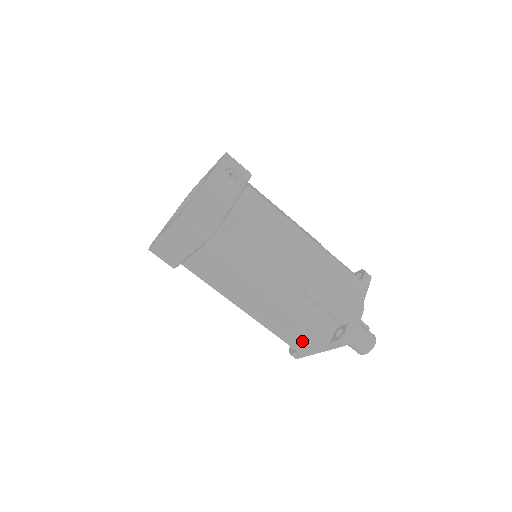
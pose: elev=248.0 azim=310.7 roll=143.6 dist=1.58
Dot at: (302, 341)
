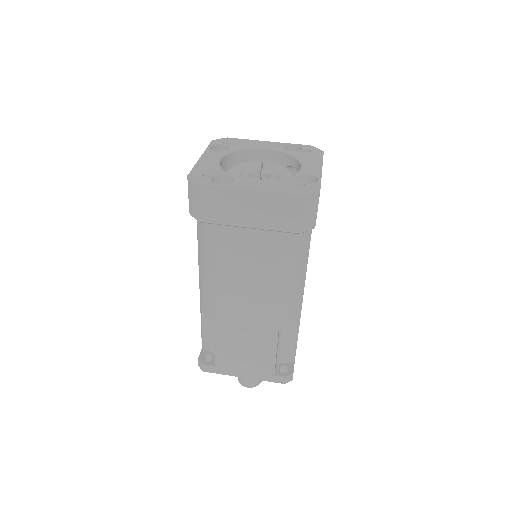
Dot at: (242, 361)
